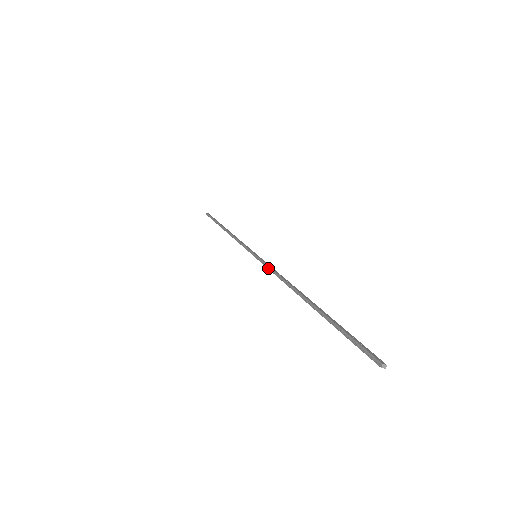
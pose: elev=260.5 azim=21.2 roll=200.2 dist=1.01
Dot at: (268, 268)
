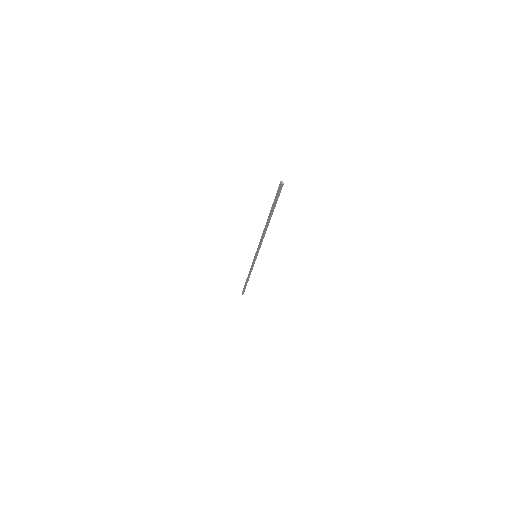
Dot at: (259, 245)
